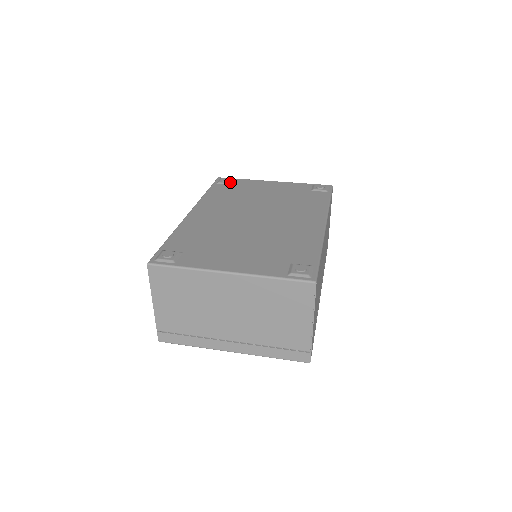
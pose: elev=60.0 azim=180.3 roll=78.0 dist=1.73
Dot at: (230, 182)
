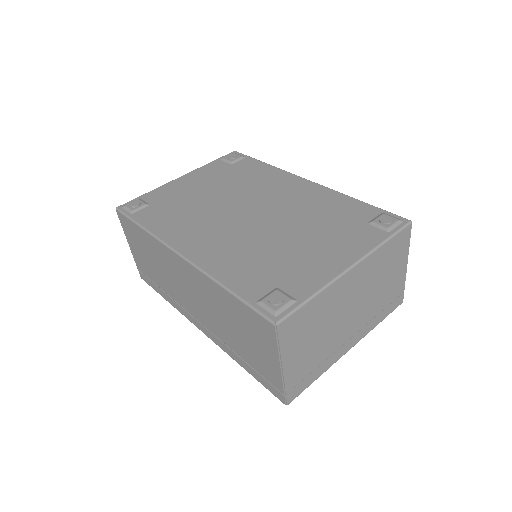
Dot at: (144, 203)
